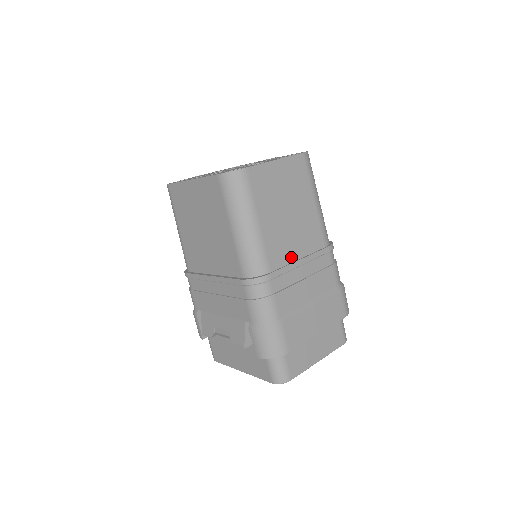
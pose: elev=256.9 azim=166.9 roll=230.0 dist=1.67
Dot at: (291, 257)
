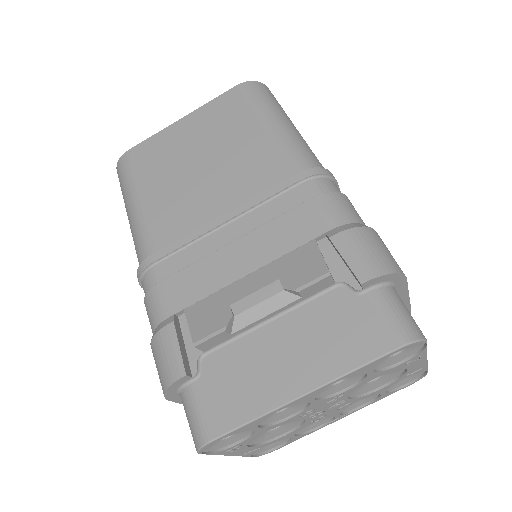
Dot at: occluded
